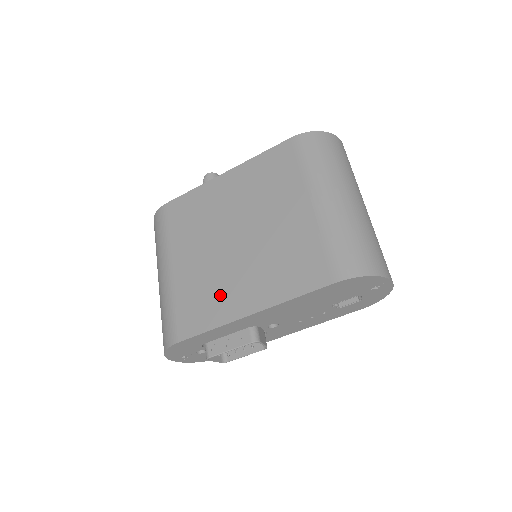
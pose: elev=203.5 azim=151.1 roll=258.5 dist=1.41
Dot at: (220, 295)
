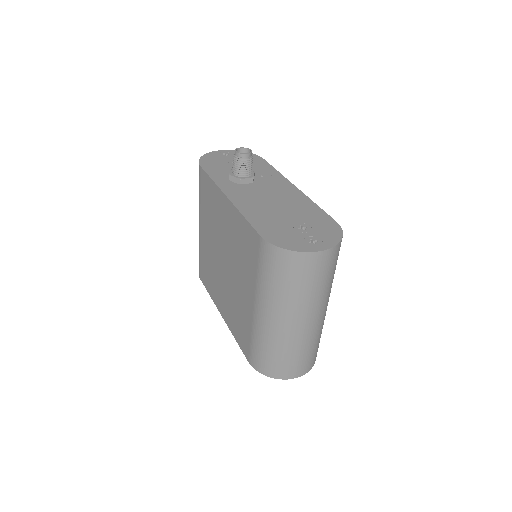
Dot at: (214, 284)
